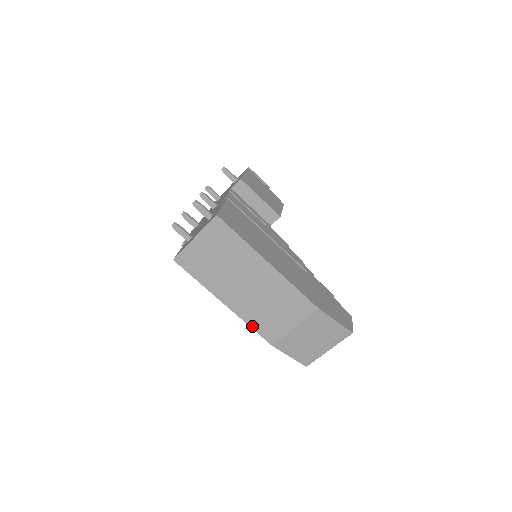
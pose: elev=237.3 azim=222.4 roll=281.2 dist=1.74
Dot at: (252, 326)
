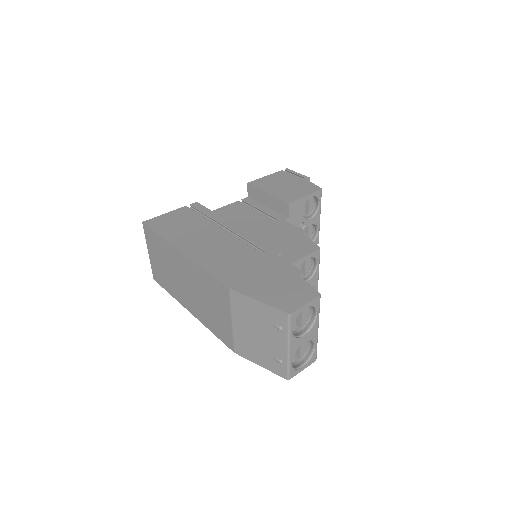
Dot at: (213, 331)
